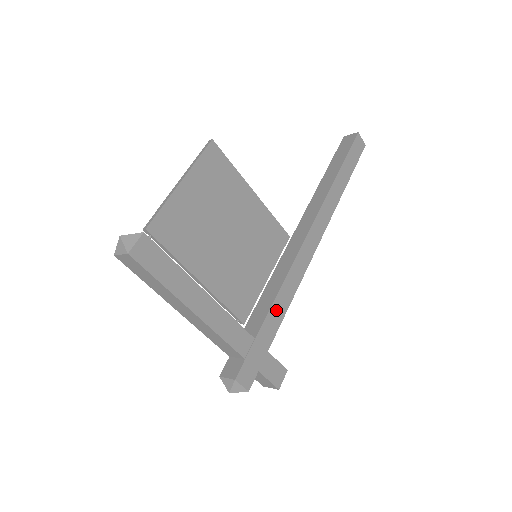
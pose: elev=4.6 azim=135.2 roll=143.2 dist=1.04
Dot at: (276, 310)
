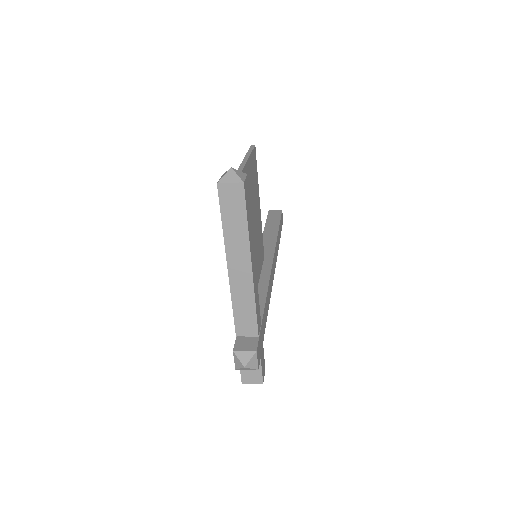
Dot at: (266, 308)
